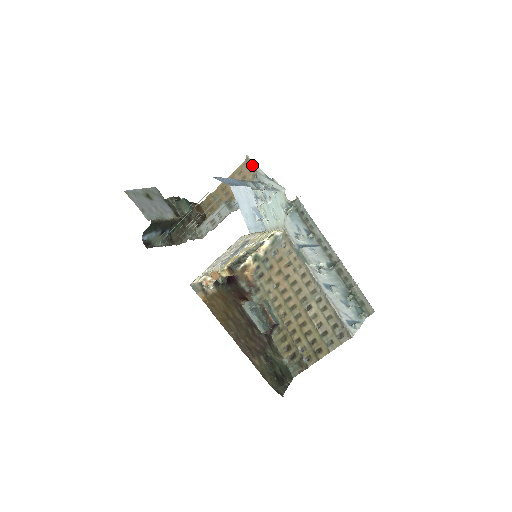
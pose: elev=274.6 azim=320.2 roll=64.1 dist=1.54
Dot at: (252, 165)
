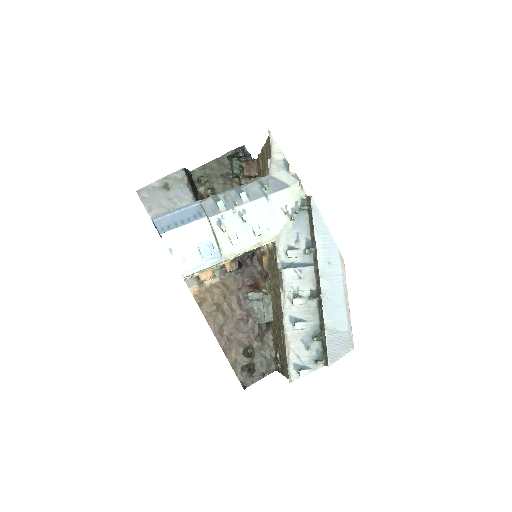
Dot at: occluded
